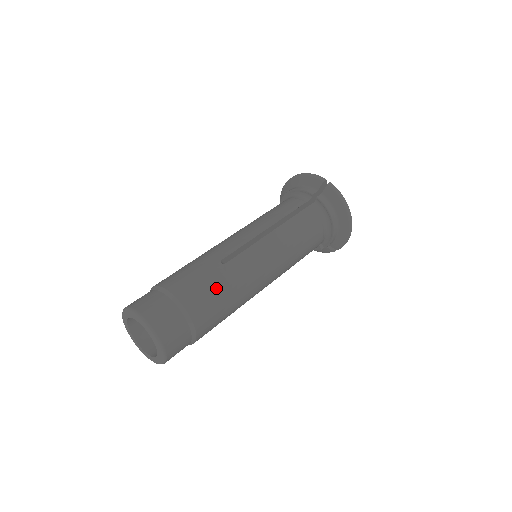
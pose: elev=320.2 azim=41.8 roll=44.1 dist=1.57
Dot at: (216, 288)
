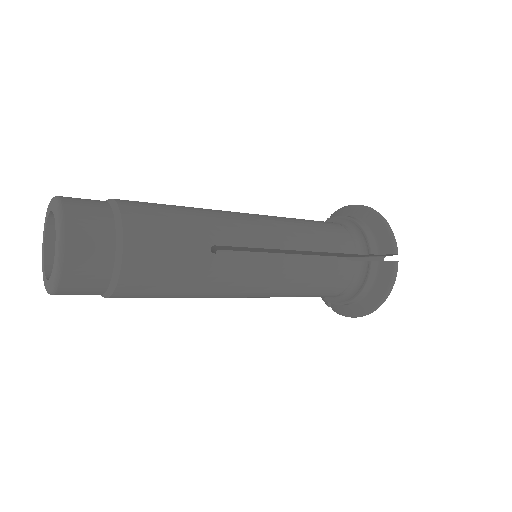
Dot at: occluded
